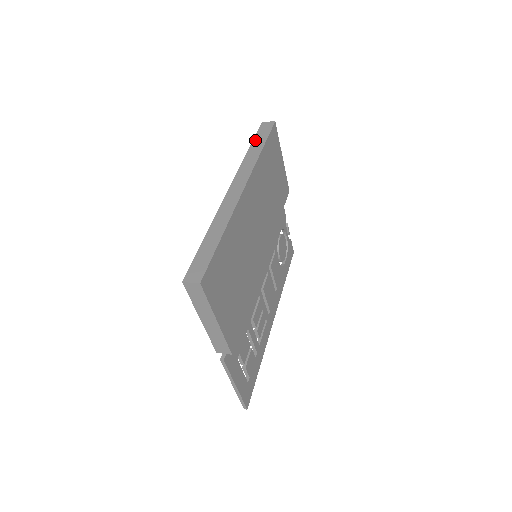
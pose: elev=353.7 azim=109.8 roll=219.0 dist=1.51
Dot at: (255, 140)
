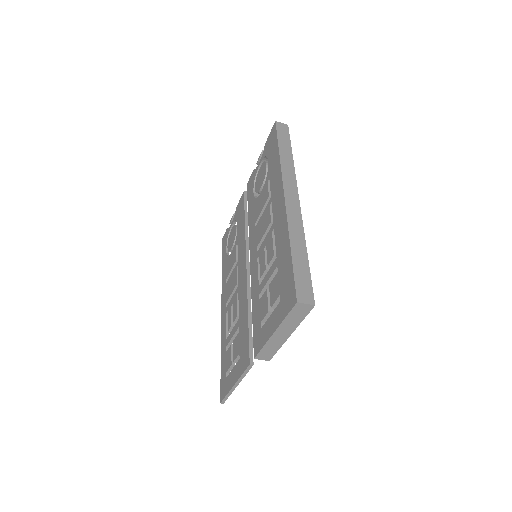
Dot at: (280, 142)
